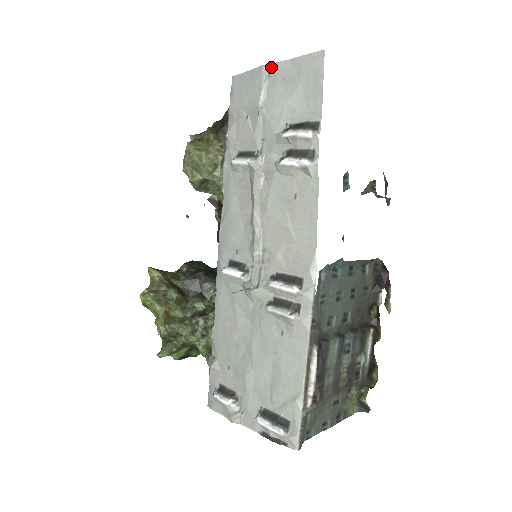
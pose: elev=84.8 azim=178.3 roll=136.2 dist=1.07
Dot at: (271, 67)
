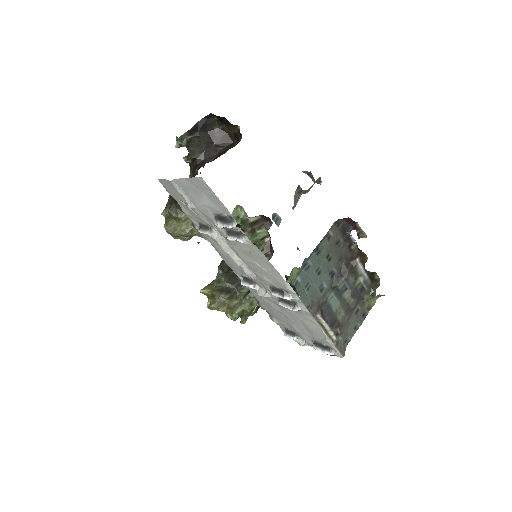
Dot at: (176, 182)
